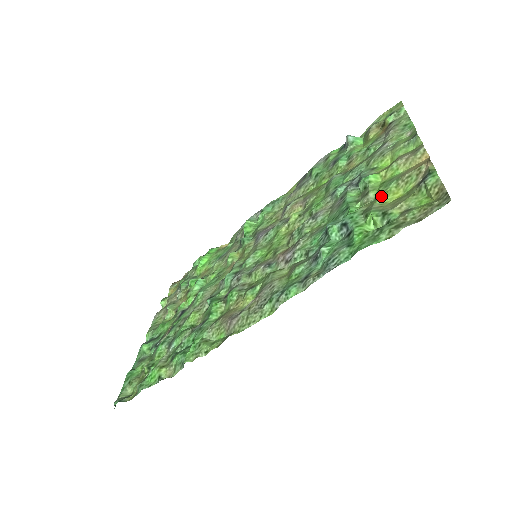
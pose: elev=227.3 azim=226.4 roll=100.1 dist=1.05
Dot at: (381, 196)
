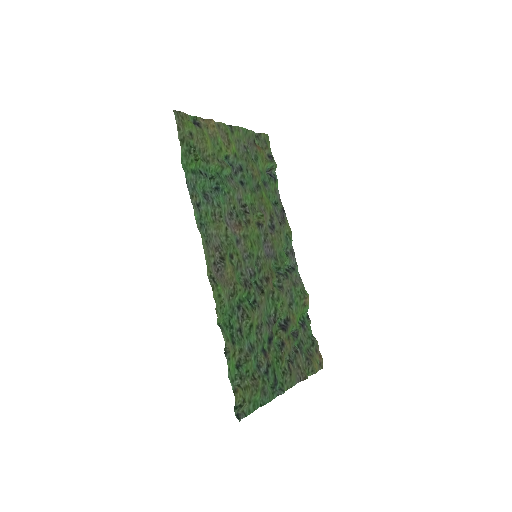
Dot at: (212, 151)
